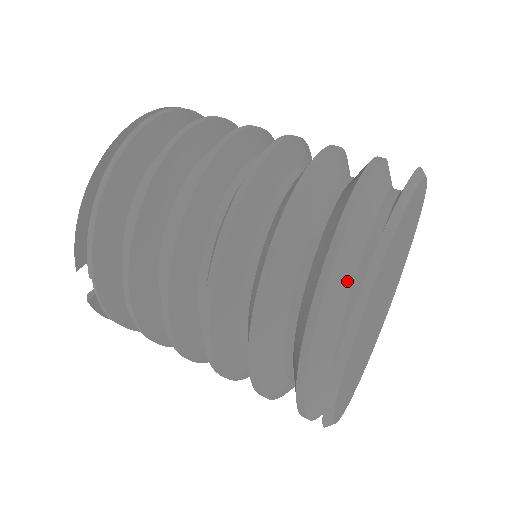
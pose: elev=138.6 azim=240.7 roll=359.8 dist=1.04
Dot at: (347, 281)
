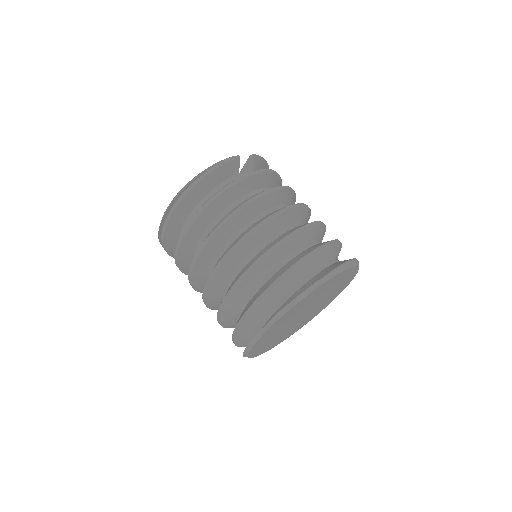
Dot at: (247, 344)
